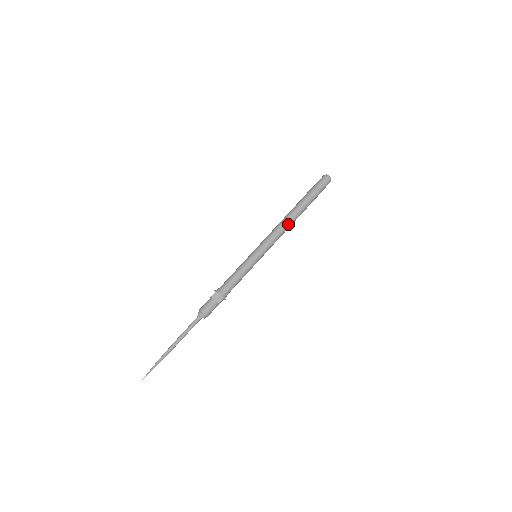
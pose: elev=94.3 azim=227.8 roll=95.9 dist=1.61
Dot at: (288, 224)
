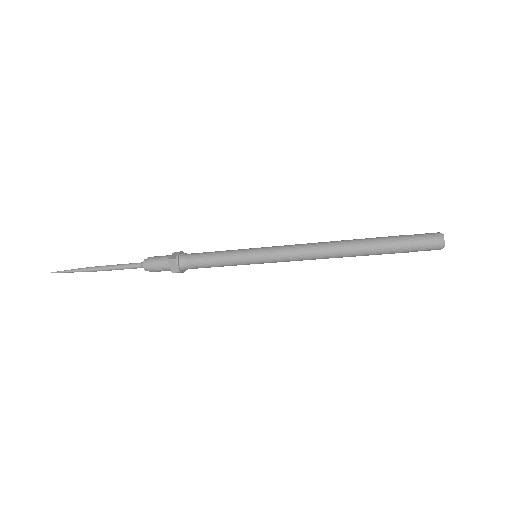
Dot at: (326, 257)
